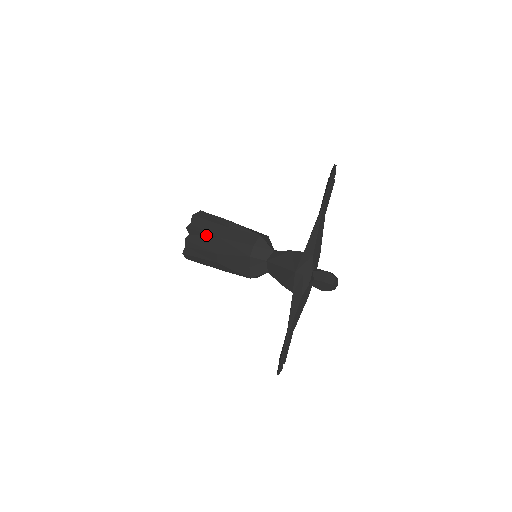
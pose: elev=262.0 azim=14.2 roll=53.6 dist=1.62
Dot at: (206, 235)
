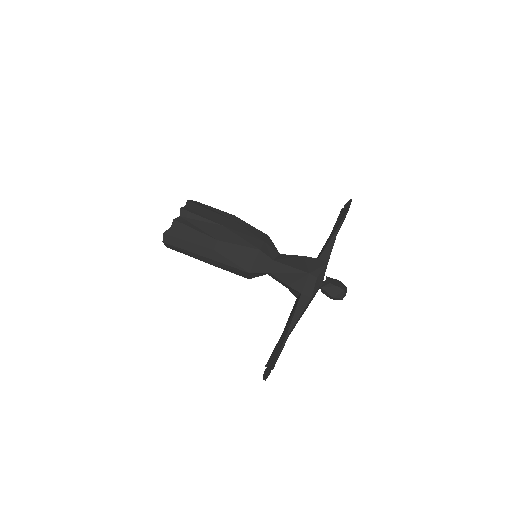
Dot at: (205, 220)
